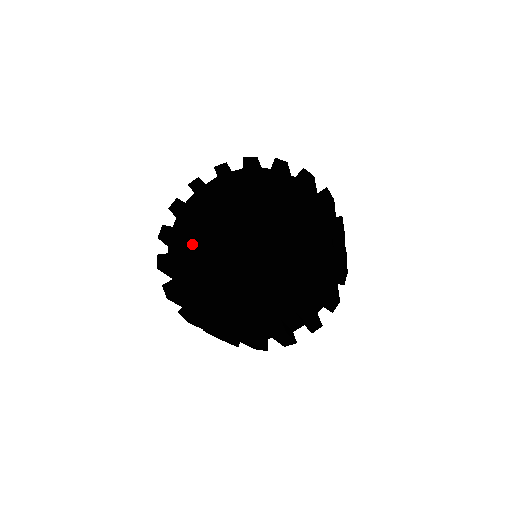
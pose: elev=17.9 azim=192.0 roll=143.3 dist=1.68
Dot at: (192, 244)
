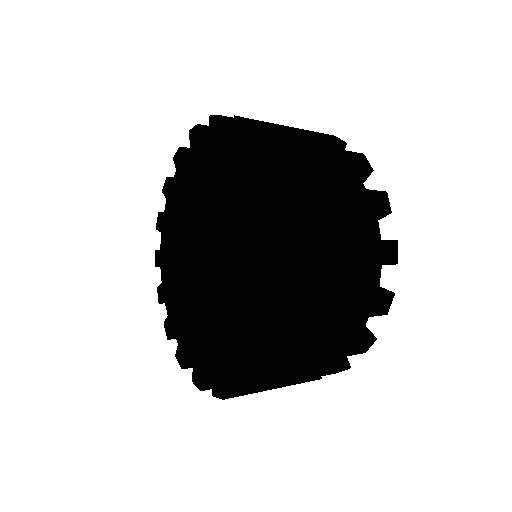
Dot at: (182, 199)
